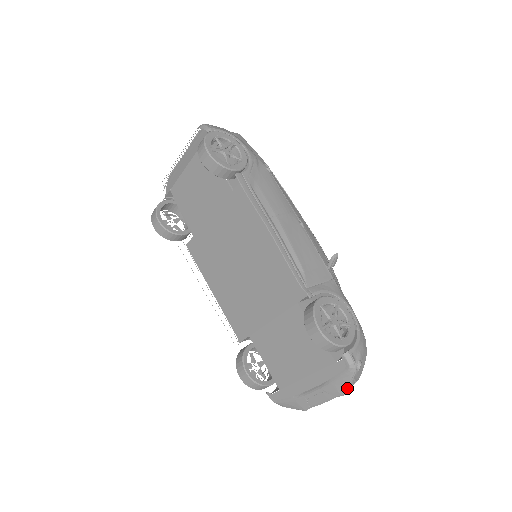
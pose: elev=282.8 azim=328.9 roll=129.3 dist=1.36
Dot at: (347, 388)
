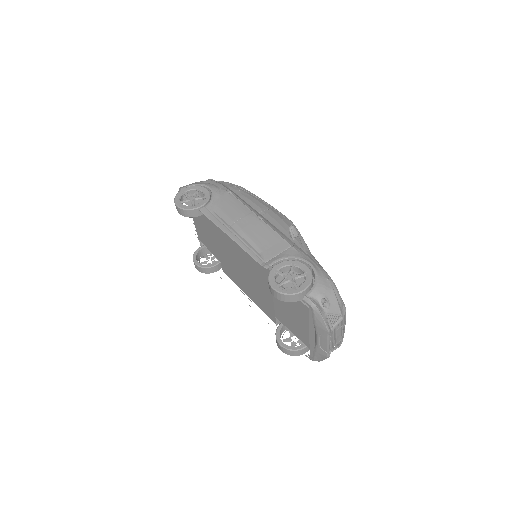
Dot at: (326, 324)
